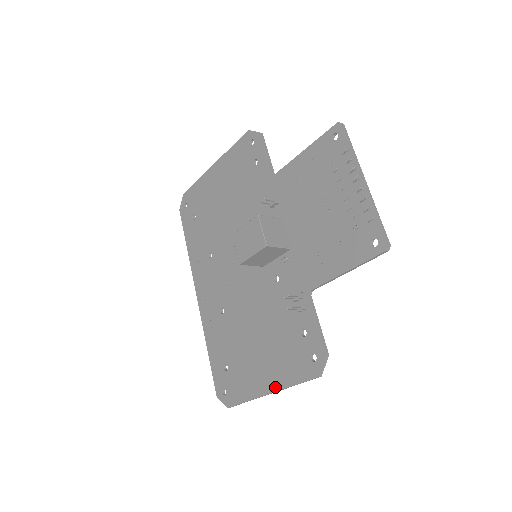
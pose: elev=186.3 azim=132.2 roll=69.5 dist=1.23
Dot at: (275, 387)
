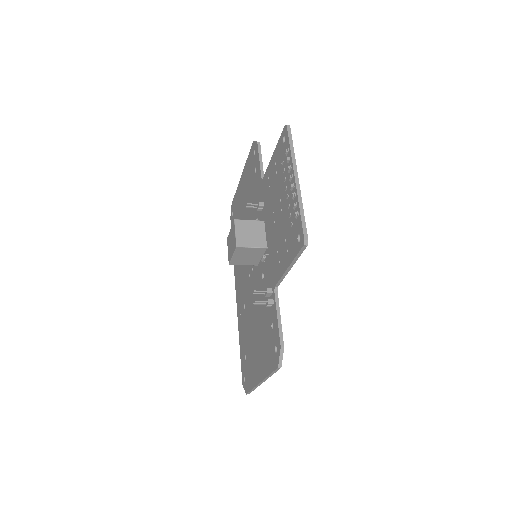
Dot at: (262, 376)
